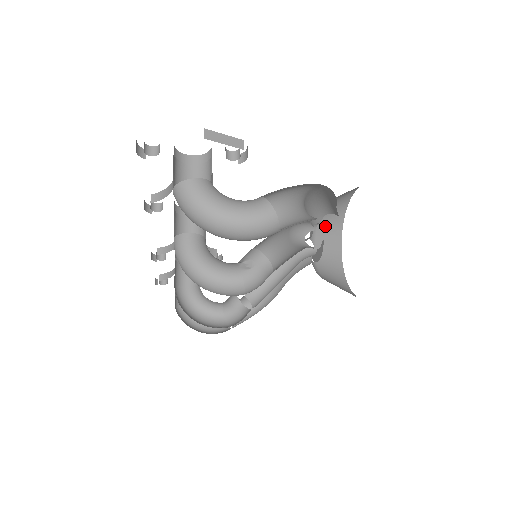
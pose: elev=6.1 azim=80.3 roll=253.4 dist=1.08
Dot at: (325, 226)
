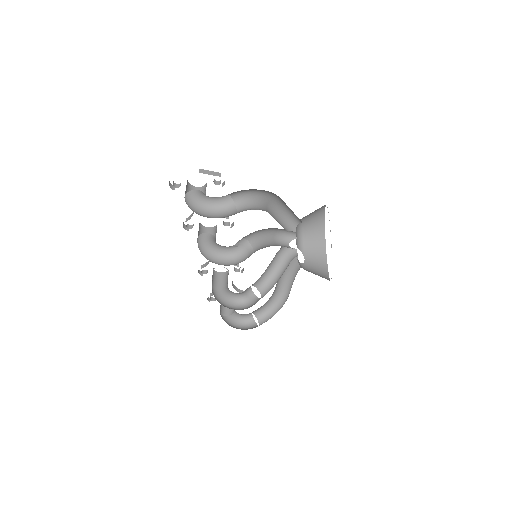
Dot at: (310, 242)
